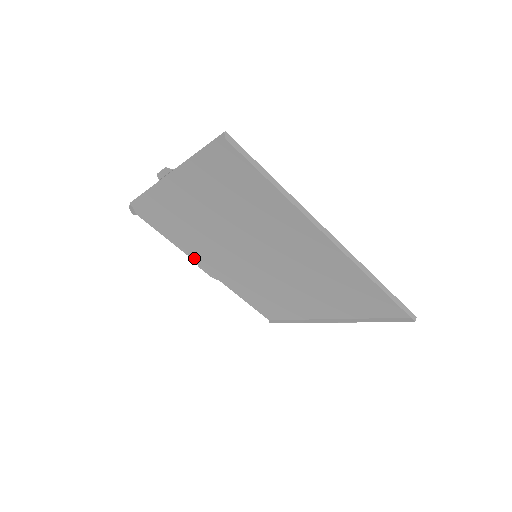
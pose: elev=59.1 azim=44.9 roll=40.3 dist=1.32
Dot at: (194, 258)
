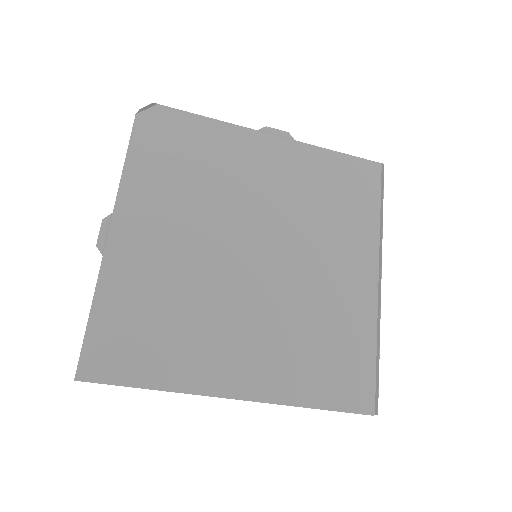
Dot at: (123, 206)
